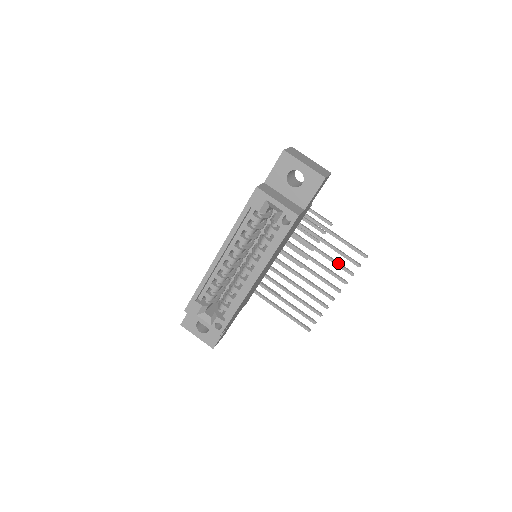
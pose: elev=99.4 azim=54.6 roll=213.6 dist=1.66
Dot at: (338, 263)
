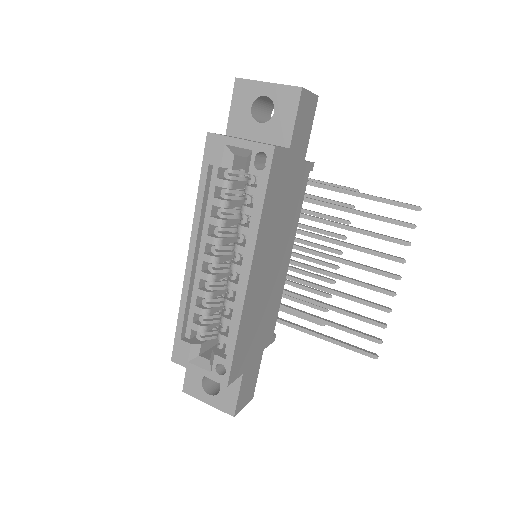
Dot at: (381, 234)
